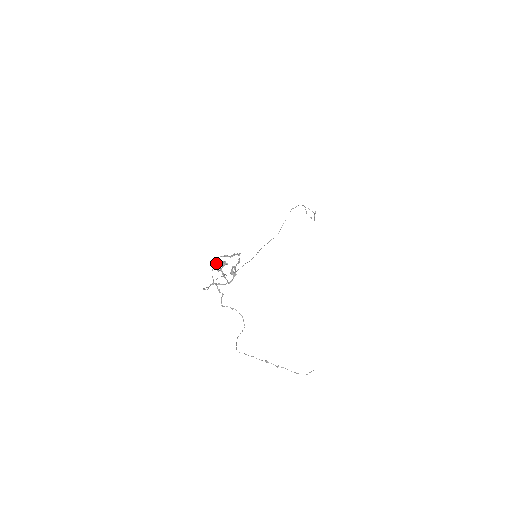
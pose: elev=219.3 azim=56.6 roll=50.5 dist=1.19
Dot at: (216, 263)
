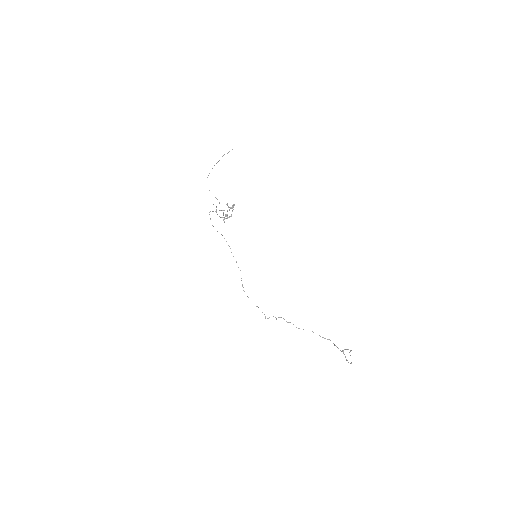
Dot at: occluded
